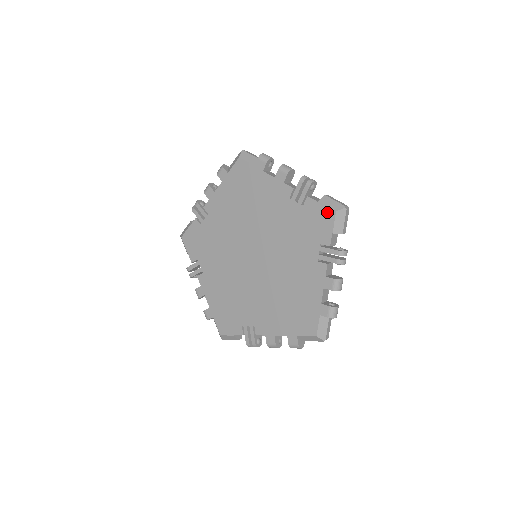
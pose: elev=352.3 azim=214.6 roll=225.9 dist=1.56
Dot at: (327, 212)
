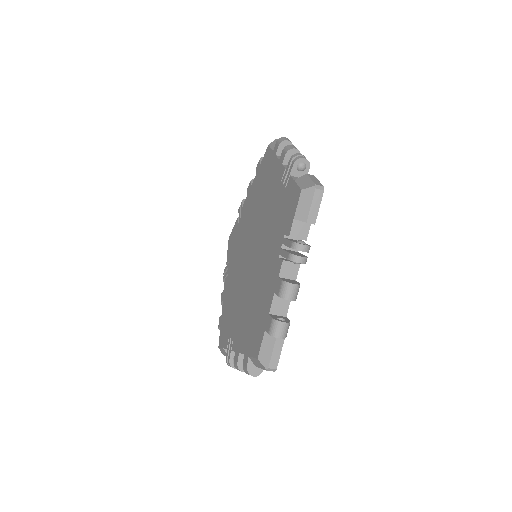
Dot at: (296, 192)
